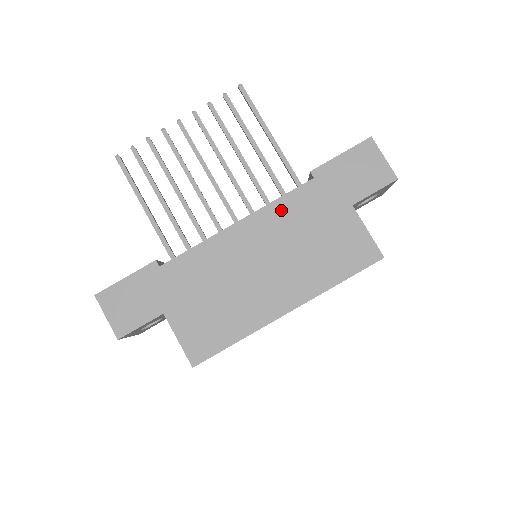
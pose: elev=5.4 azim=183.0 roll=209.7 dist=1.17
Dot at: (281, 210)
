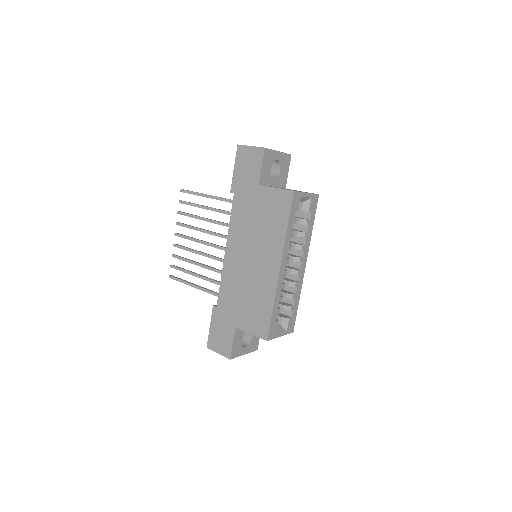
Dot at: (235, 224)
